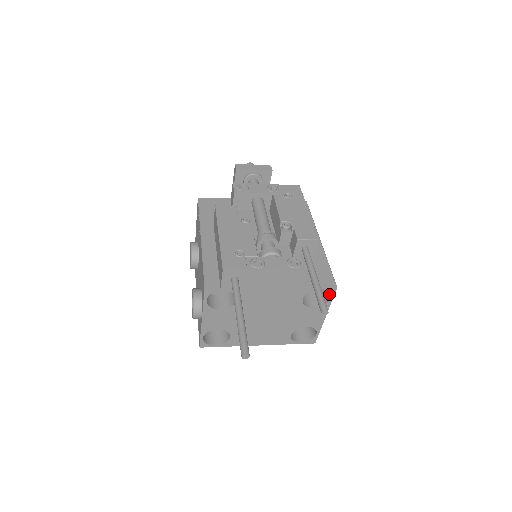
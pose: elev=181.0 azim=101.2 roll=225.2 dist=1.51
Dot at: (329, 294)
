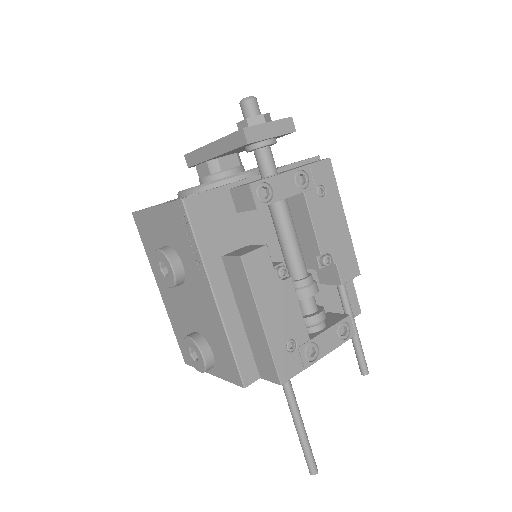
Dot at: occluded
